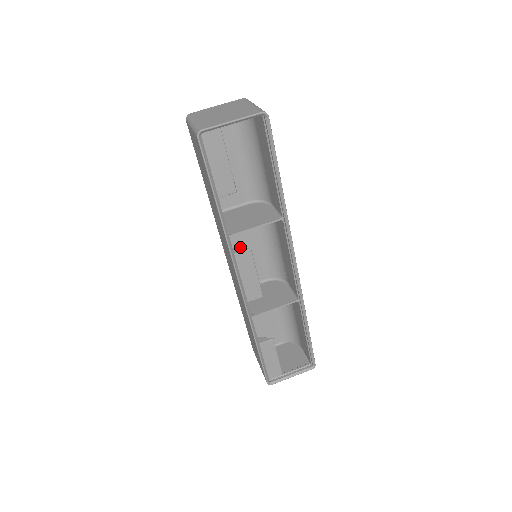
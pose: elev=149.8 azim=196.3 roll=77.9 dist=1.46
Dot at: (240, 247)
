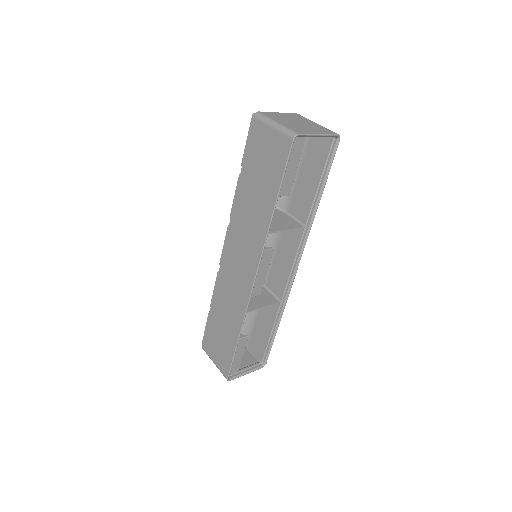
Dot at: occluded
